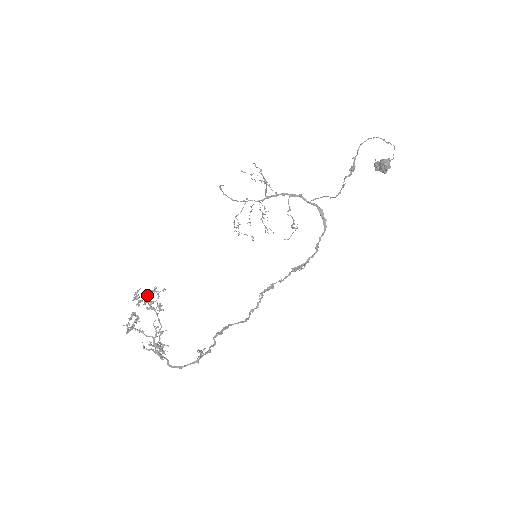
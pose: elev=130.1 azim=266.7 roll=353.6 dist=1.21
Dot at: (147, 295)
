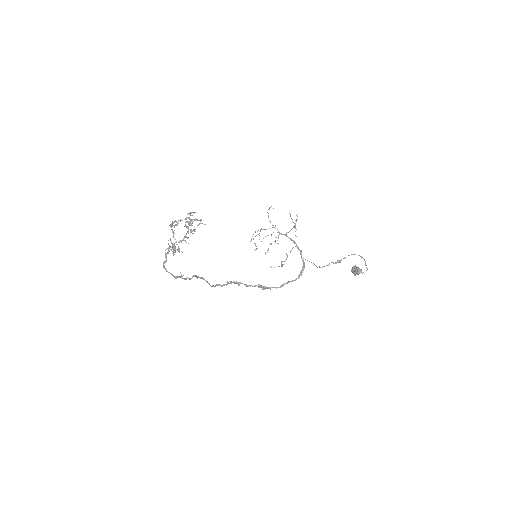
Dot at: (193, 219)
